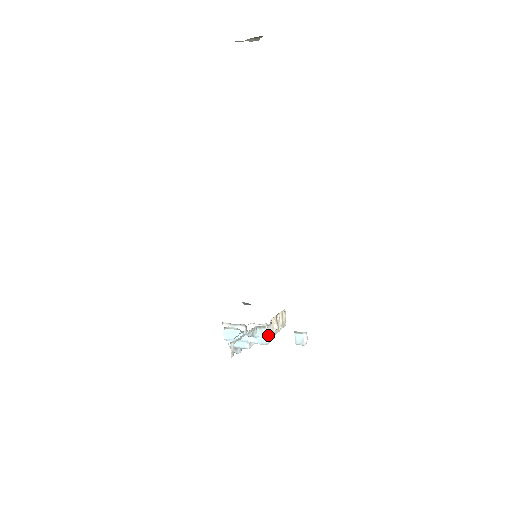
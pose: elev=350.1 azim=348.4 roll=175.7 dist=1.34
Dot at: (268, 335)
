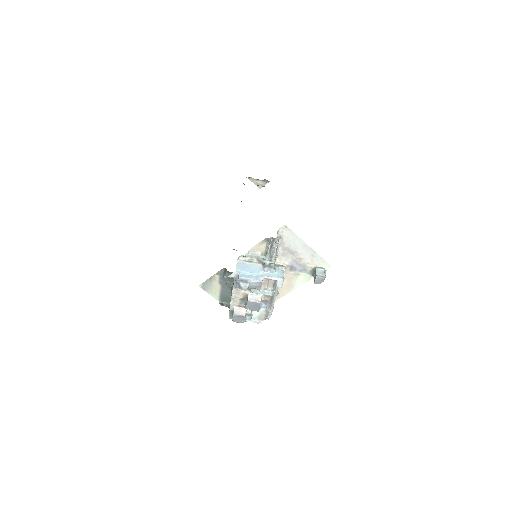
Dot at: occluded
